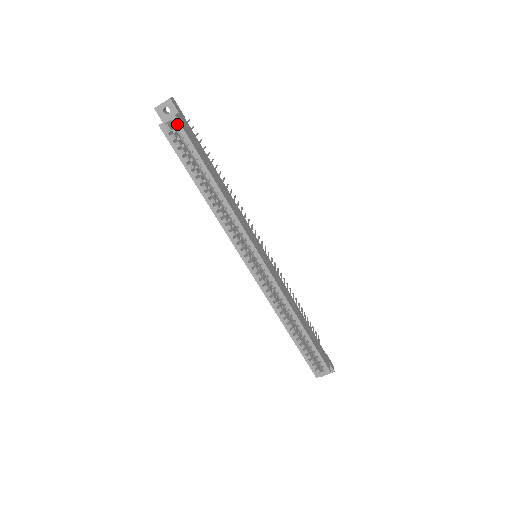
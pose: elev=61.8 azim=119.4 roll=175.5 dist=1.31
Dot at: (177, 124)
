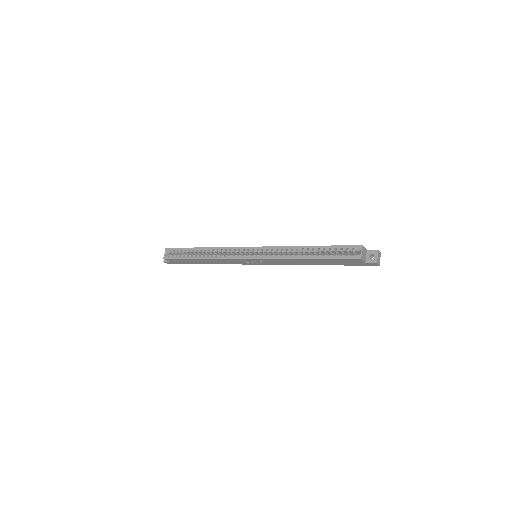
Dot at: (169, 250)
